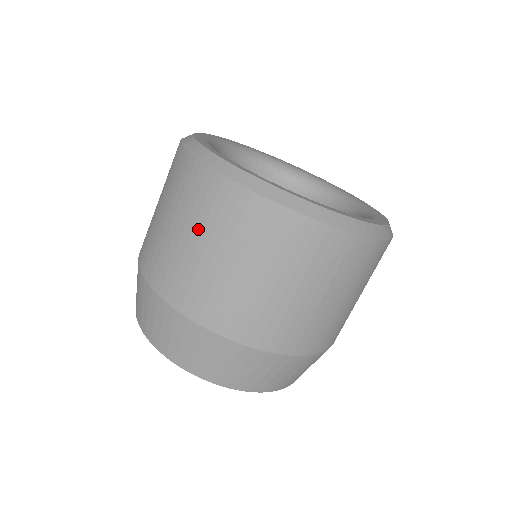
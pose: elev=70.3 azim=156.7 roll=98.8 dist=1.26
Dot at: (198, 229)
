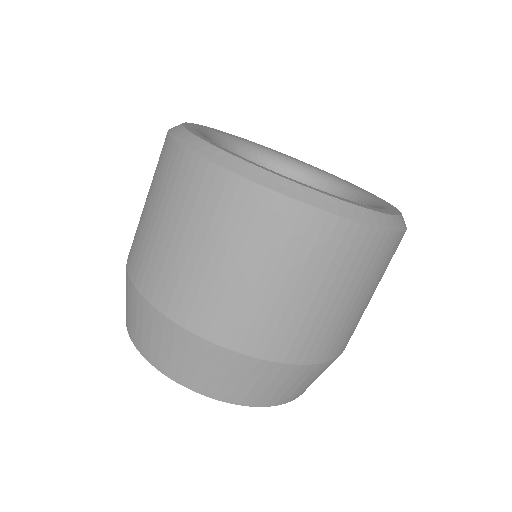
Dot at: (150, 188)
